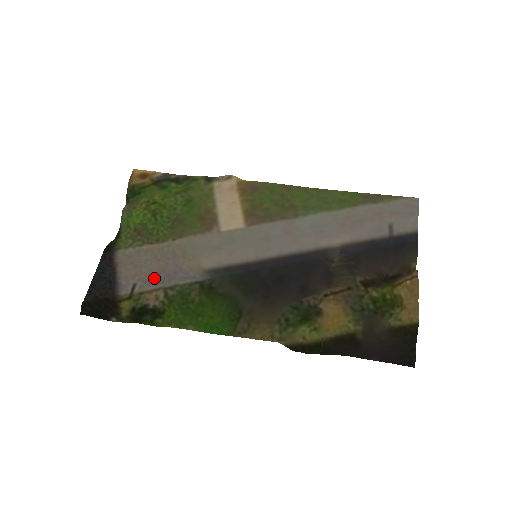
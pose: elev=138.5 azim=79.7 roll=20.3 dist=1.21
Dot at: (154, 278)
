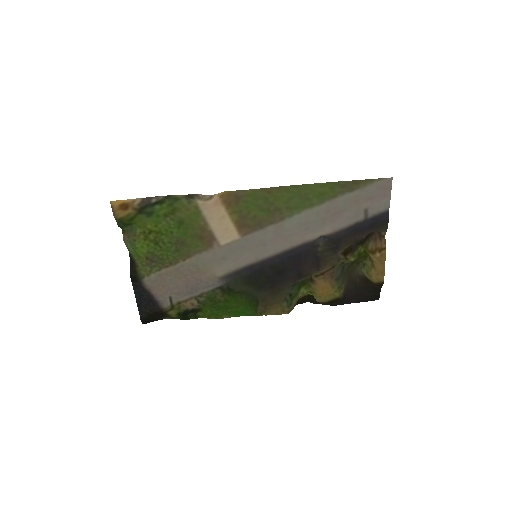
Dot at: (183, 291)
